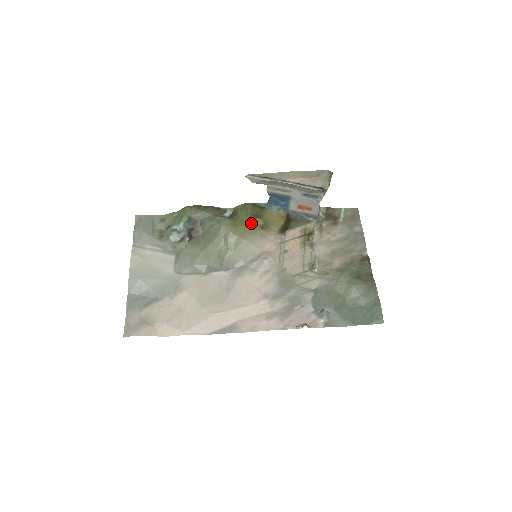
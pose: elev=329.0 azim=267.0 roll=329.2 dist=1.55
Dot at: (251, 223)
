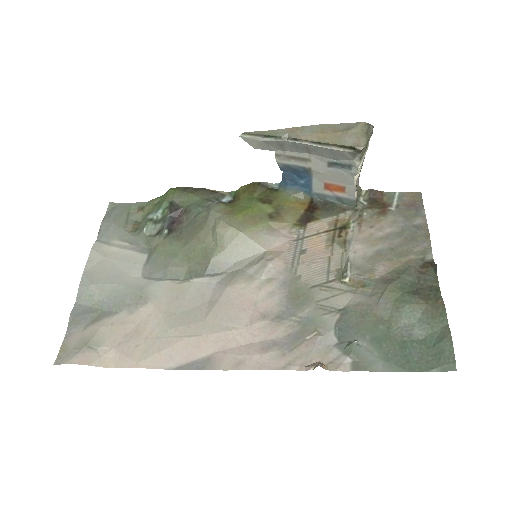
Dot at: (255, 210)
